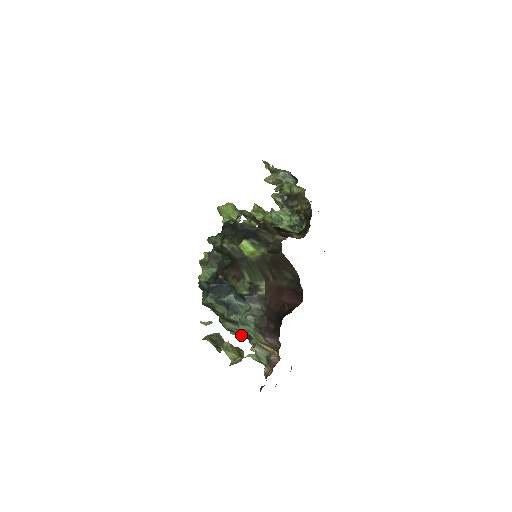
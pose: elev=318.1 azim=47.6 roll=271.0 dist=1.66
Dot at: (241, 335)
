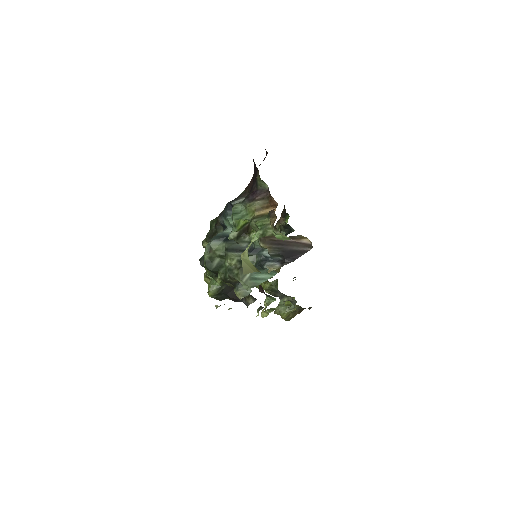
Dot at: (258, 282)
